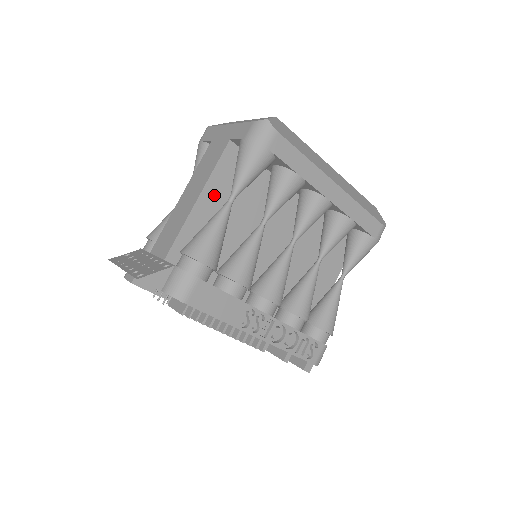
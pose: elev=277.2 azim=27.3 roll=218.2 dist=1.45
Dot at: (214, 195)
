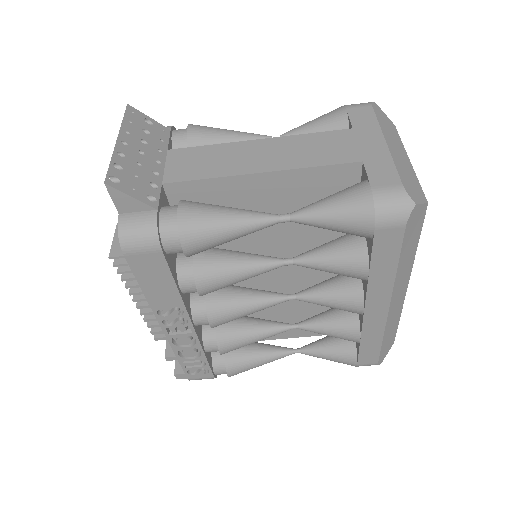
Dot at: (281, 186)
